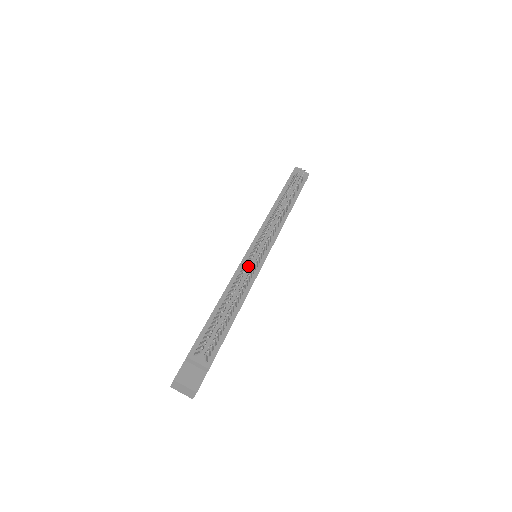
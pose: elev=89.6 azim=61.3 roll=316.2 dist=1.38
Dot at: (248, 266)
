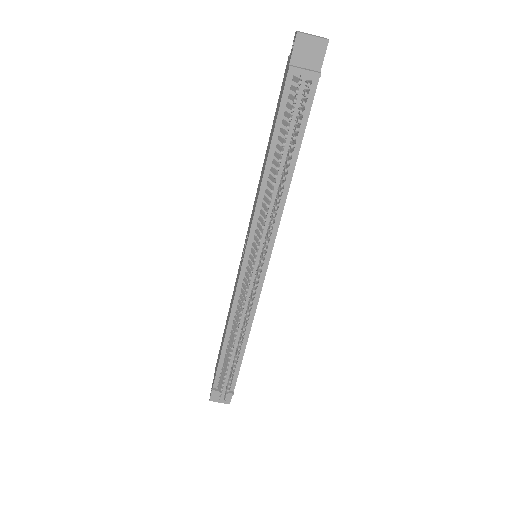
Dot at: (242, 309)
